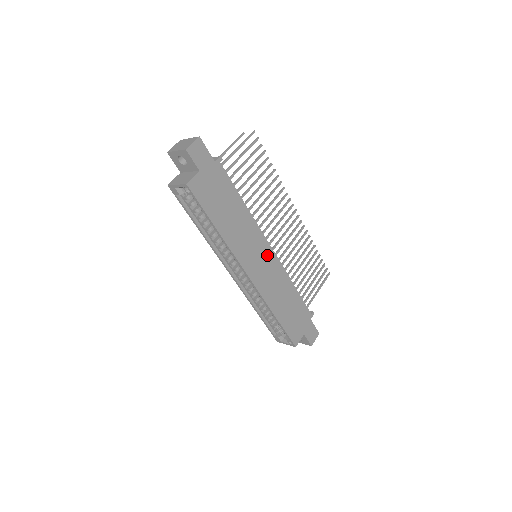
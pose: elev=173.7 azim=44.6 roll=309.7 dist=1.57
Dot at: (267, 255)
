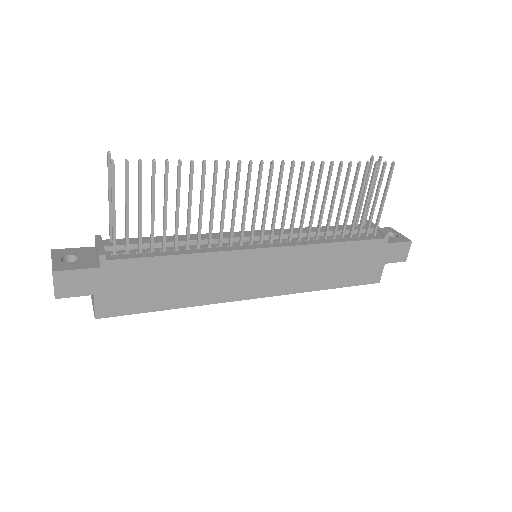
Dot at: (265, 259)
